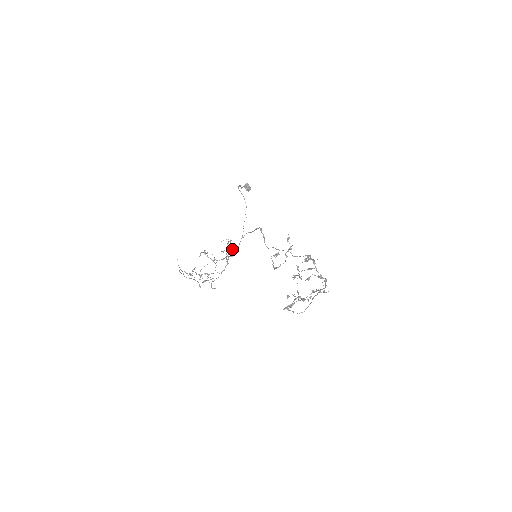
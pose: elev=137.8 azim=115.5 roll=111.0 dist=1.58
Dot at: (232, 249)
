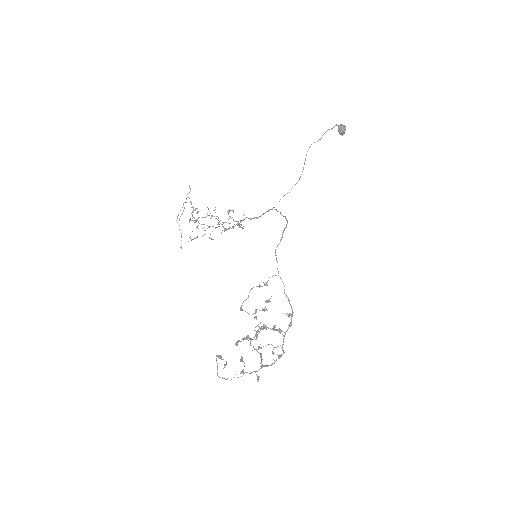
Dot at: (241, 227)
